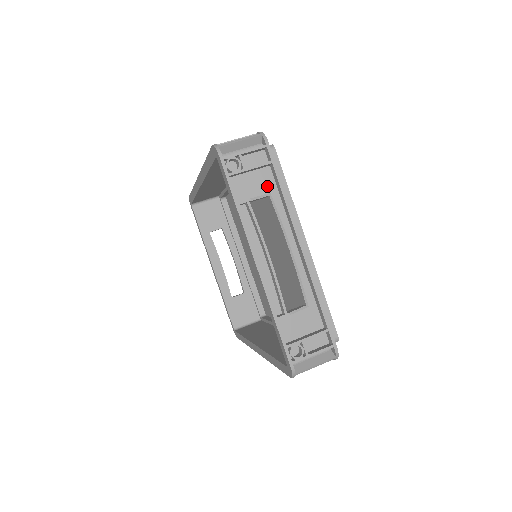
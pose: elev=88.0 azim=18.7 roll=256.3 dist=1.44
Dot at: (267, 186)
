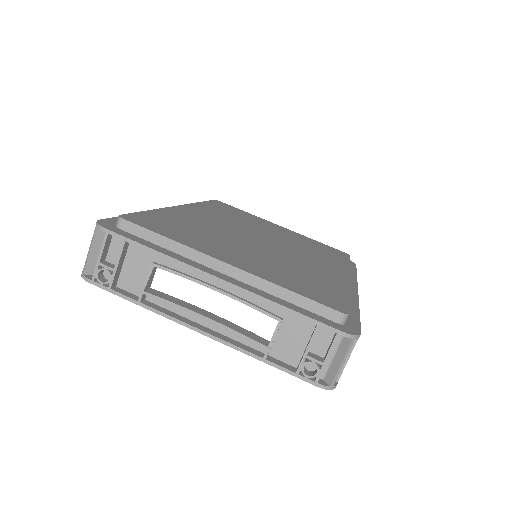
Dot at: (147, 258)
